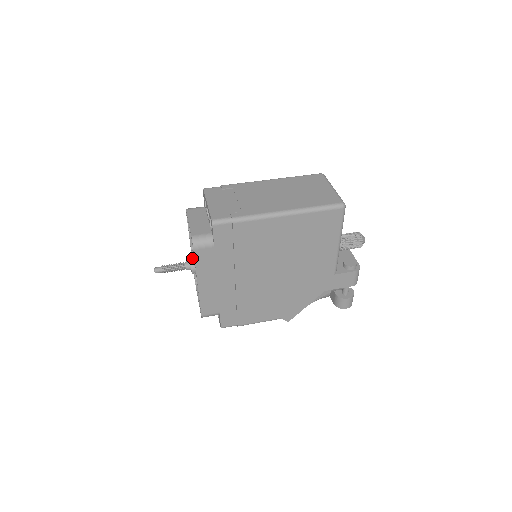
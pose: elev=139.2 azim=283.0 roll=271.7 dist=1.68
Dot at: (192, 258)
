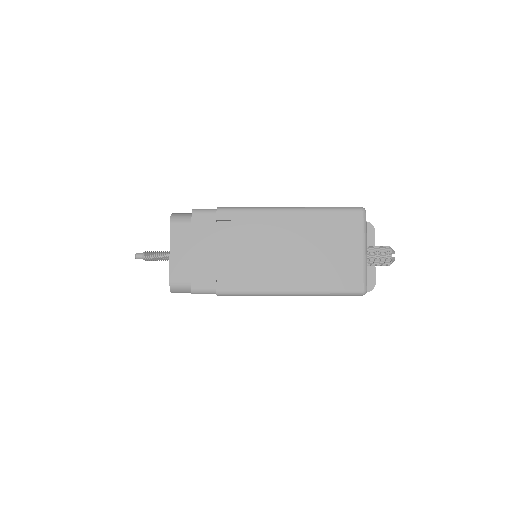
Dot at: occluded
